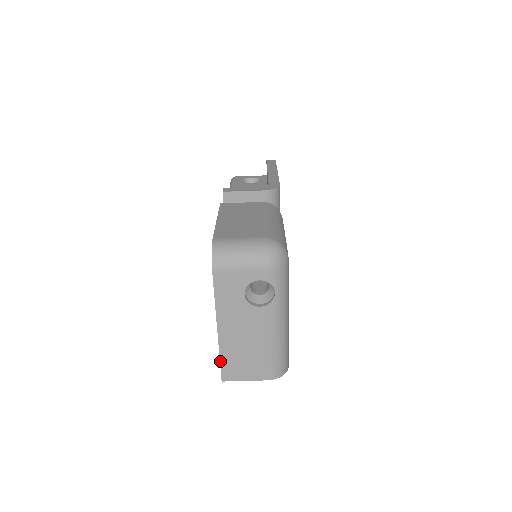
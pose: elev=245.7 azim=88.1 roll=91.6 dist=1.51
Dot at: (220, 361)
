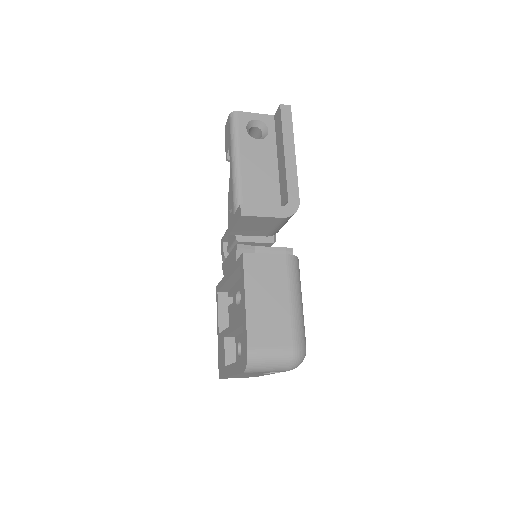
Dot at: occluded
